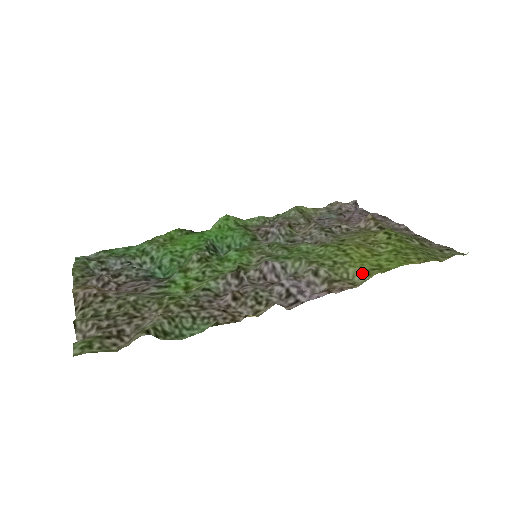
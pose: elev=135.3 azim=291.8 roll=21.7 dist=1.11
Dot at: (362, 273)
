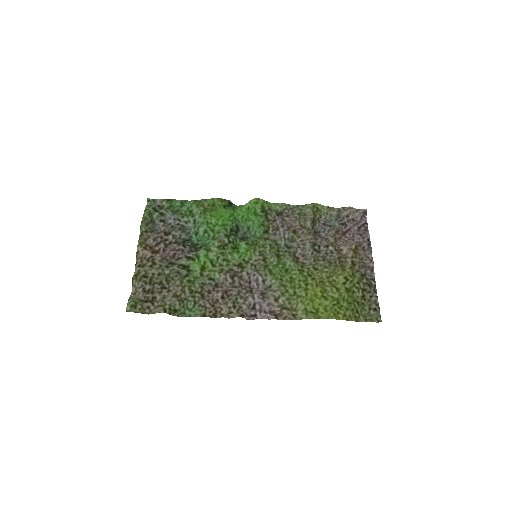
Dot at: (303, 312)
